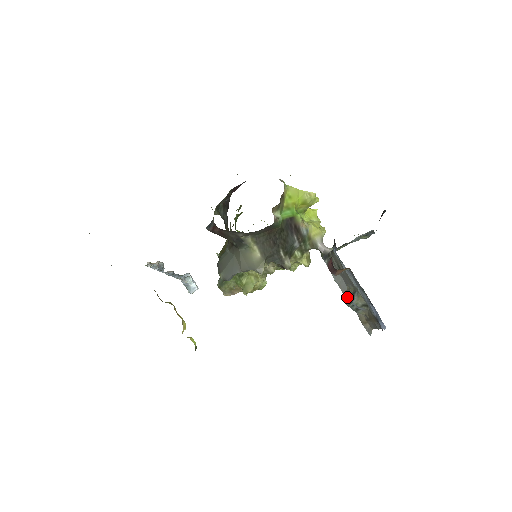
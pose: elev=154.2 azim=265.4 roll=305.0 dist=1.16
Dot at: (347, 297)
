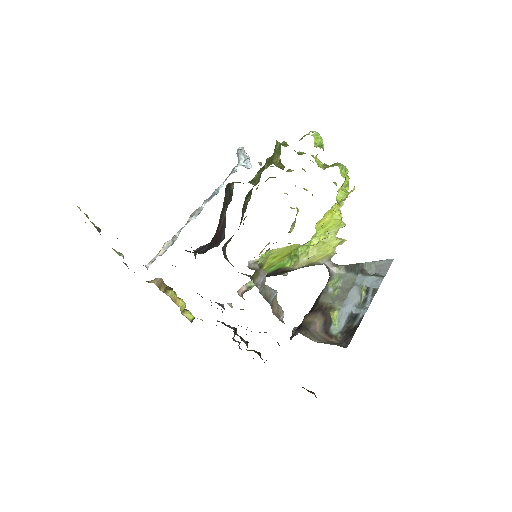
Dot at: occluded
